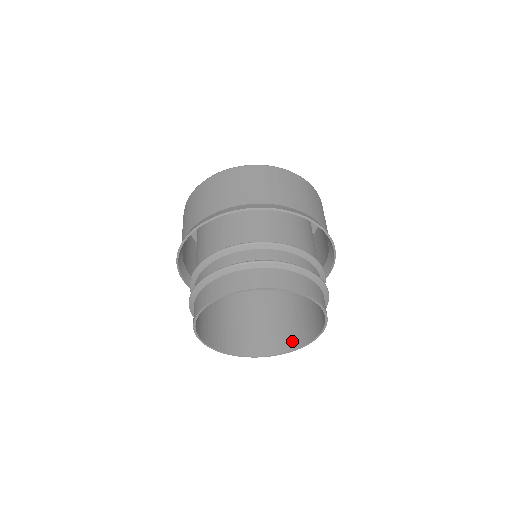
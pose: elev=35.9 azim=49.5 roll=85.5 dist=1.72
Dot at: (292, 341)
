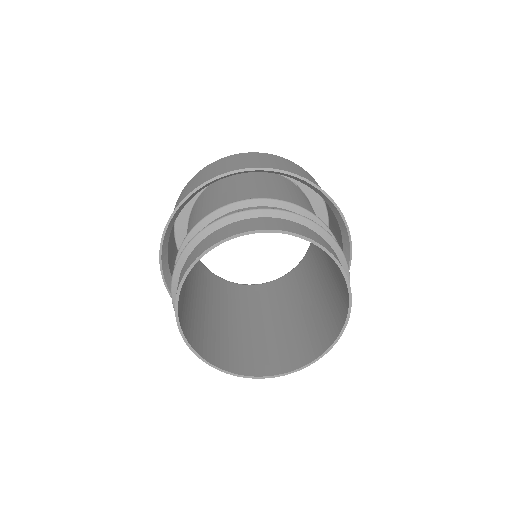
Dot at: (338, 320)
